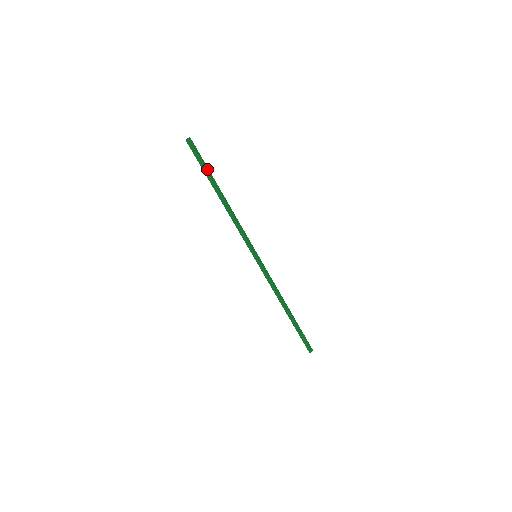
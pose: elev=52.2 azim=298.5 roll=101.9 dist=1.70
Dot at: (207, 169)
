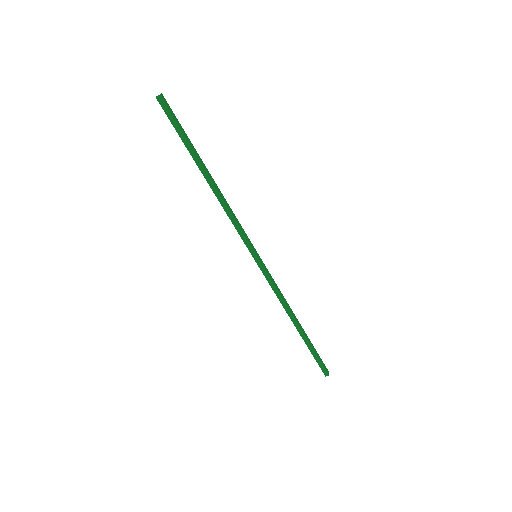
Dot at: (187, 139)
